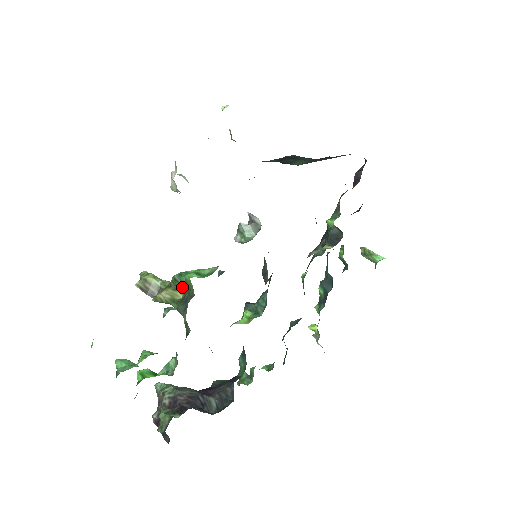
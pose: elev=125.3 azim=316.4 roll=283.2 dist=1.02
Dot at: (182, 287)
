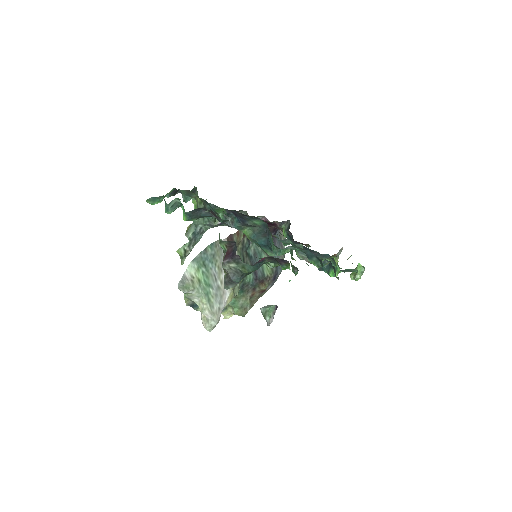
Dot at: occluded
